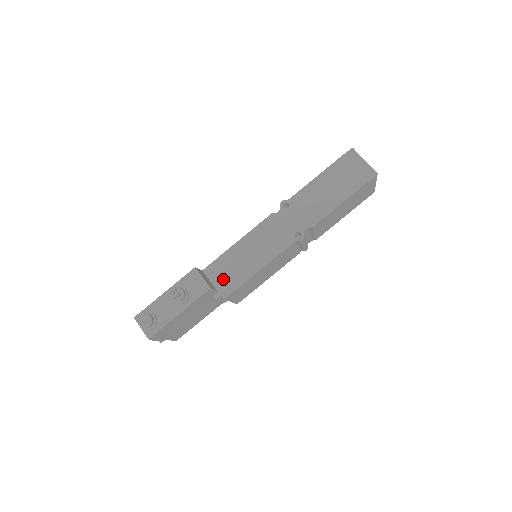
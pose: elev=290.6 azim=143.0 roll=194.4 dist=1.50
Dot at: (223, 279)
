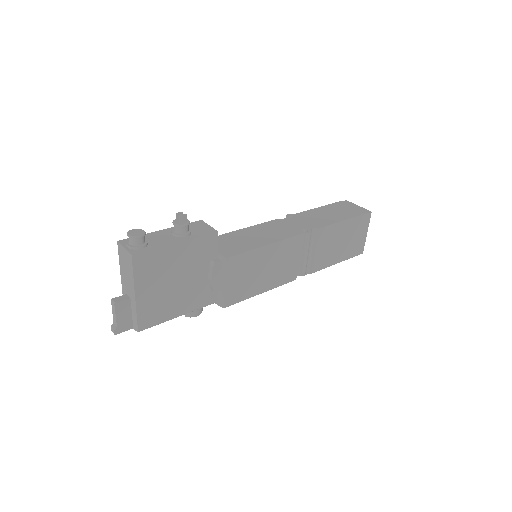
Dot at: (225, 247)
